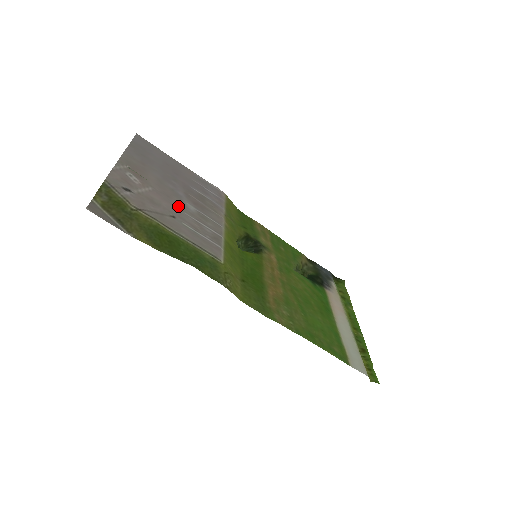
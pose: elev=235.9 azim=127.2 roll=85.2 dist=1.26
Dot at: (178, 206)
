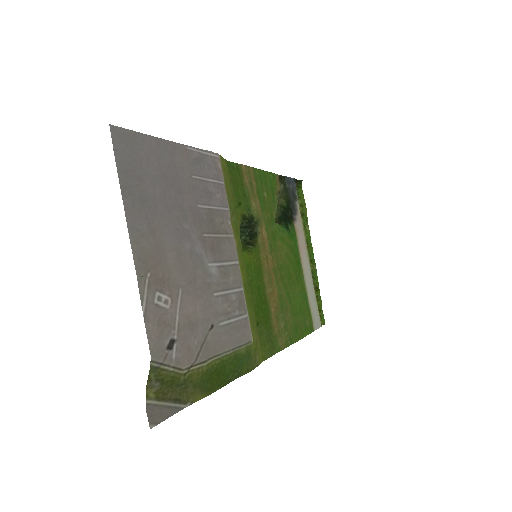
Dot at: (206, 289)
